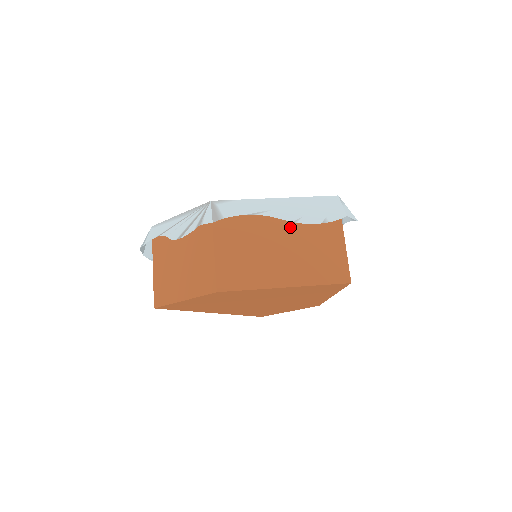
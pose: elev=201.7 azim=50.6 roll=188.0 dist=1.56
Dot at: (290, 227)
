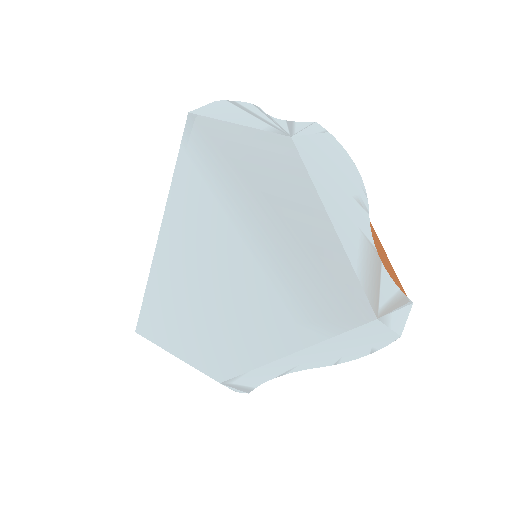
Dot at: occluded
